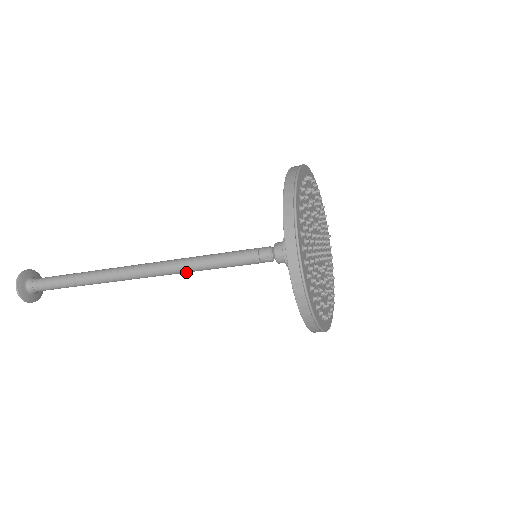
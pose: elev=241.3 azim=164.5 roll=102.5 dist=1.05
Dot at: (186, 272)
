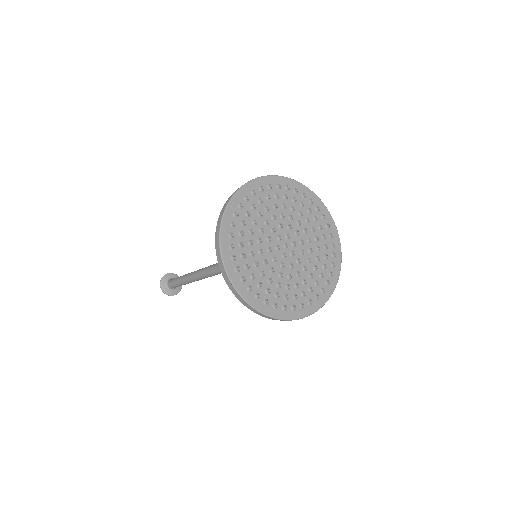
Dot at: occluded
